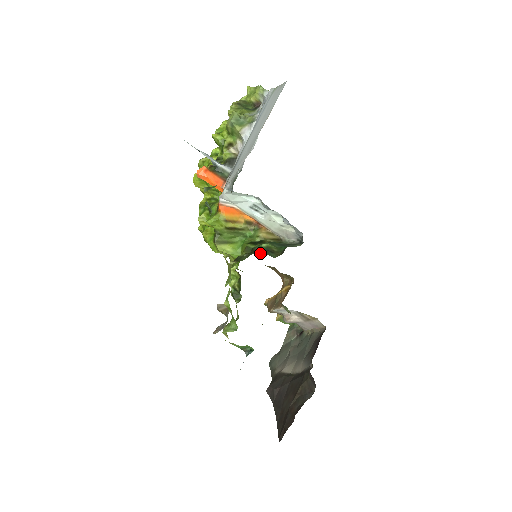
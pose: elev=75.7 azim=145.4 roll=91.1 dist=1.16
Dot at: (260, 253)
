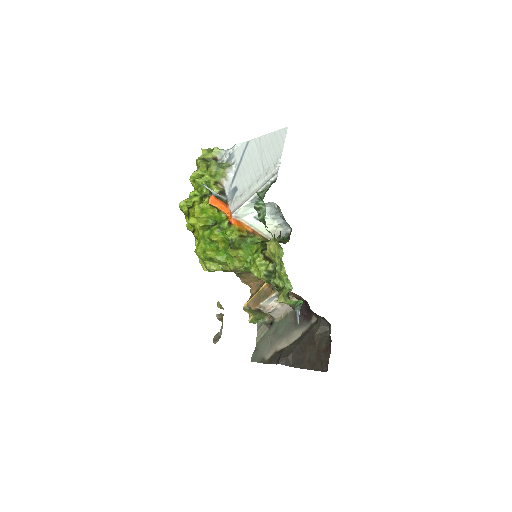
Dot at: occluded
